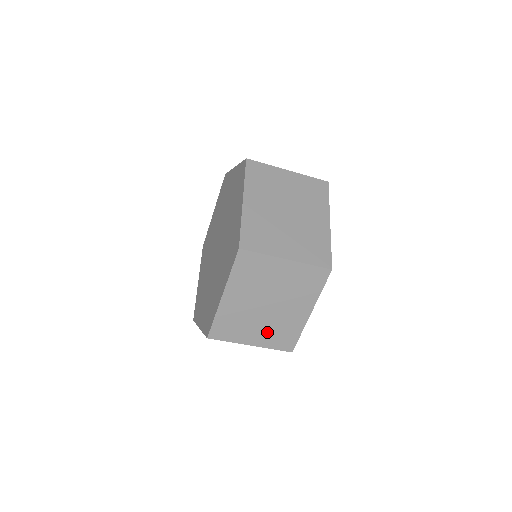
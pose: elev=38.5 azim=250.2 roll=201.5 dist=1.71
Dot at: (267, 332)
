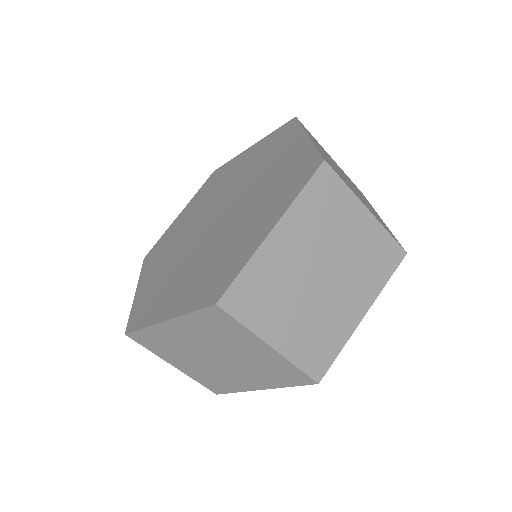
Dot at: (302, 328)
